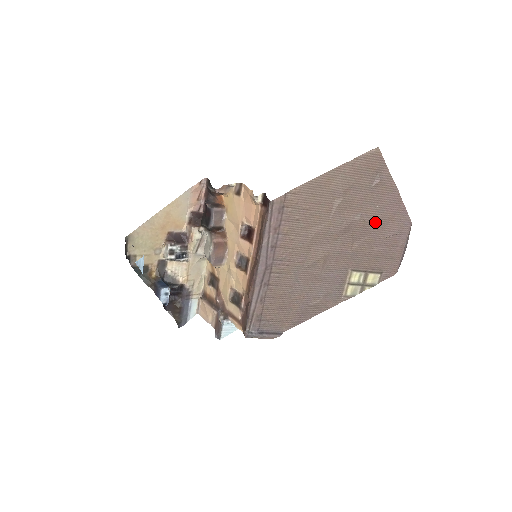
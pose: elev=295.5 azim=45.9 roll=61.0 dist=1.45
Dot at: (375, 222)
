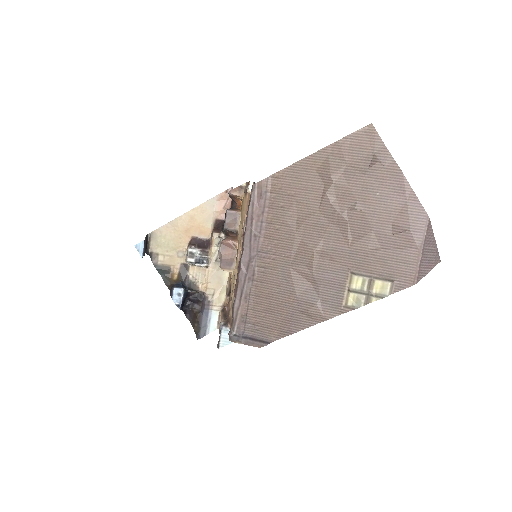
Dot at: (377, 213)
